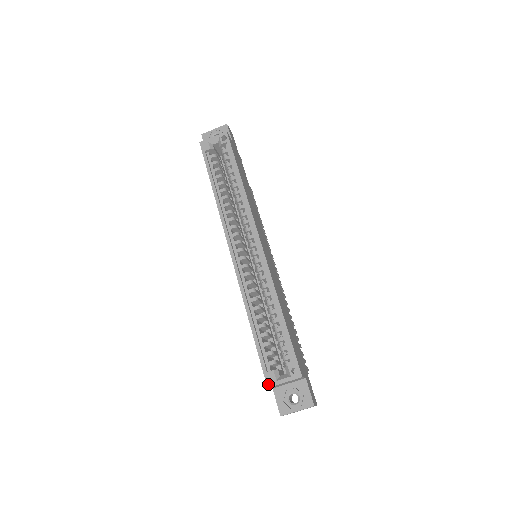
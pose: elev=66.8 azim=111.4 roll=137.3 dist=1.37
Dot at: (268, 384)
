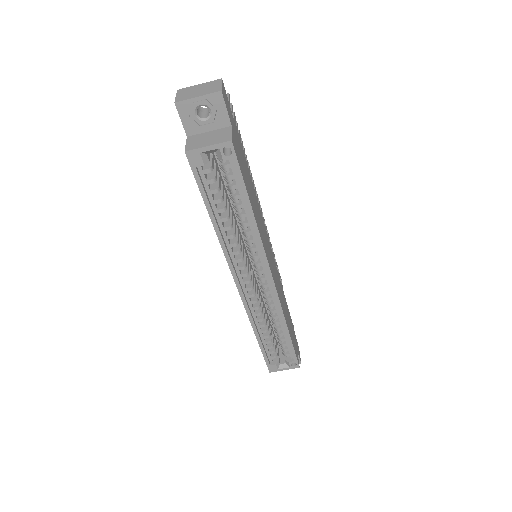
Dot at: (270, 371)
